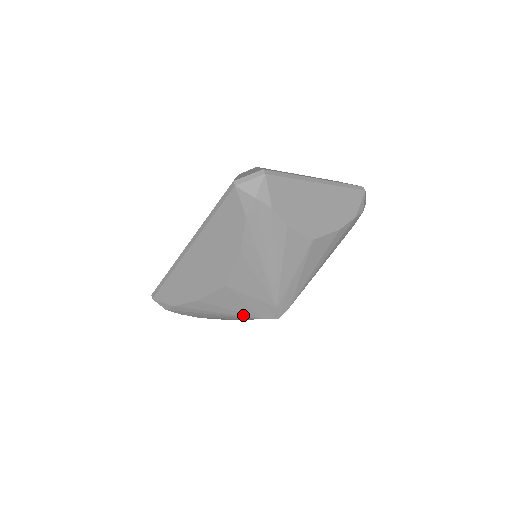
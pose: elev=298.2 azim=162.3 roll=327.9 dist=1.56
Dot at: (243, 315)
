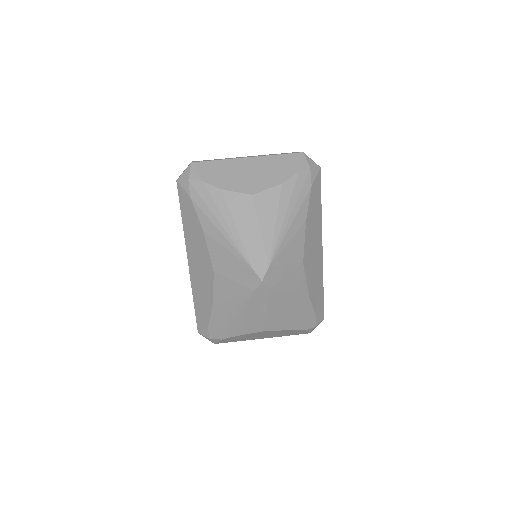
Dot at: (242, 298)
